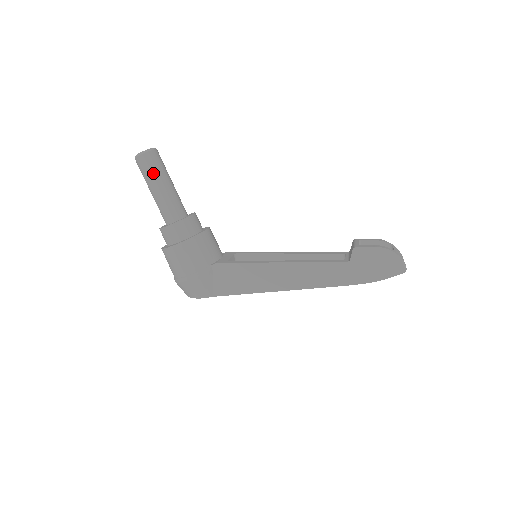
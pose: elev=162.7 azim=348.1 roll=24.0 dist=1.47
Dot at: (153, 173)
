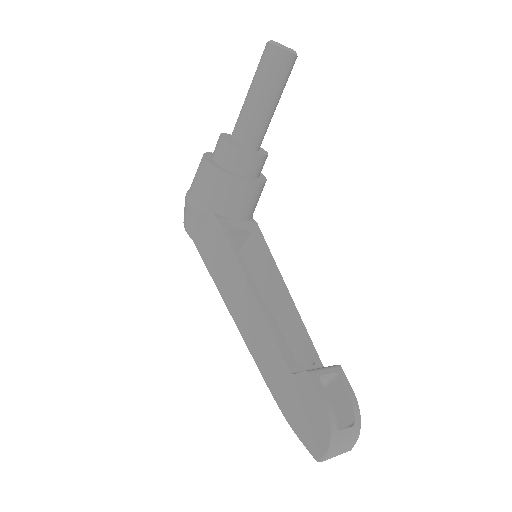
Dot at: (262, 74)
